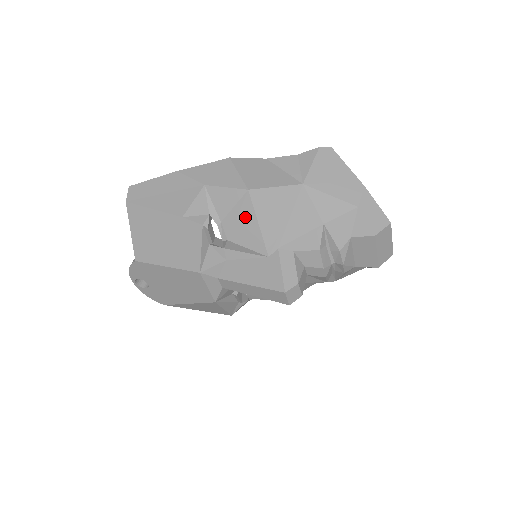
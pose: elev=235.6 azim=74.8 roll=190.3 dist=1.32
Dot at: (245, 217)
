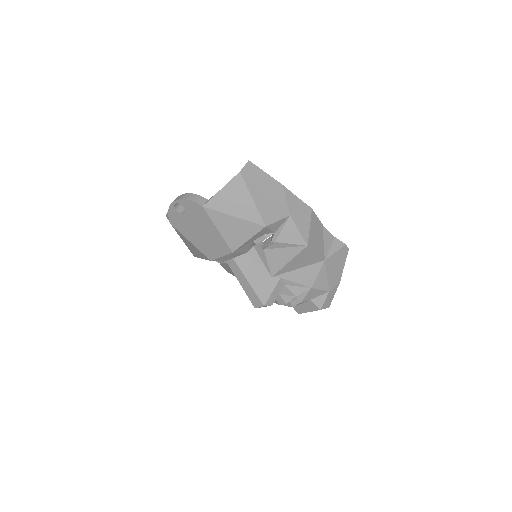
Dot at: (288, 252)
